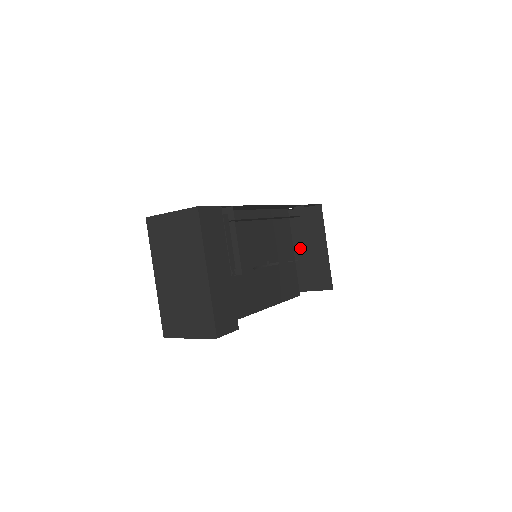
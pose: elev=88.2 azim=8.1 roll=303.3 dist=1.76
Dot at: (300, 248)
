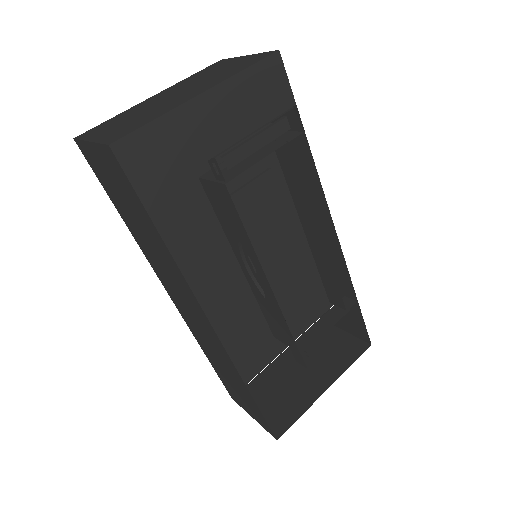
Dot at: (302, 336)
